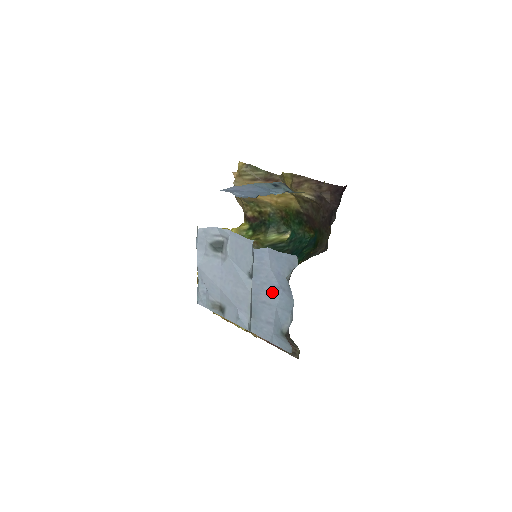
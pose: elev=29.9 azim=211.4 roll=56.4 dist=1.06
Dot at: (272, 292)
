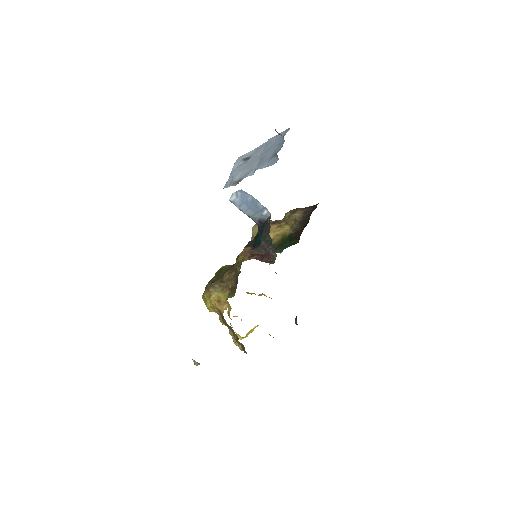
Dot at: (274, 148)
